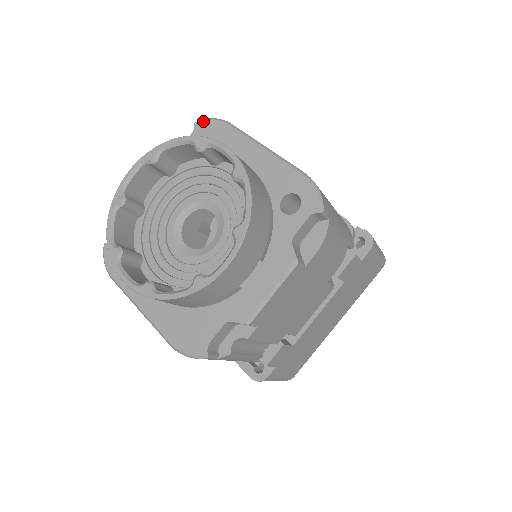
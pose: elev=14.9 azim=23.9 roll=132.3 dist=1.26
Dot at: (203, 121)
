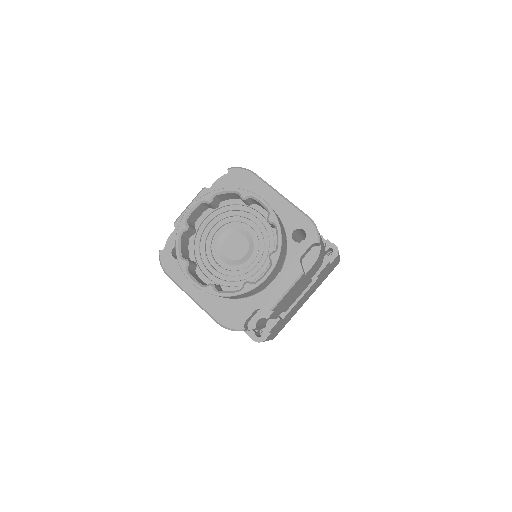
Dot at: (235, 169)
